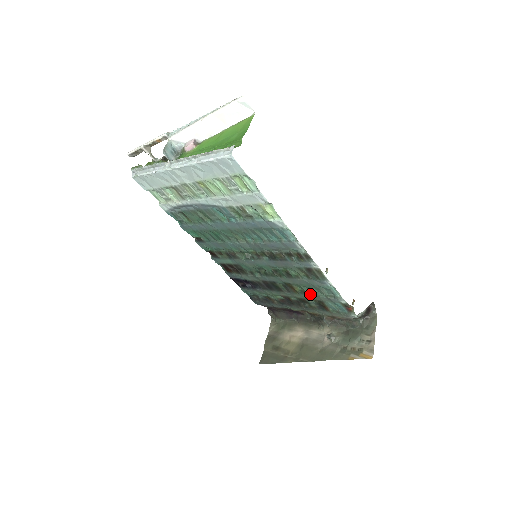
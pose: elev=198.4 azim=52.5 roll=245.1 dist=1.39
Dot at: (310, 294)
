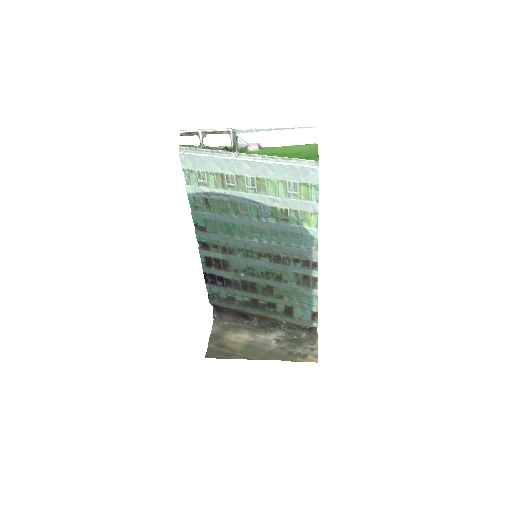
Dot at: (286, 299)
